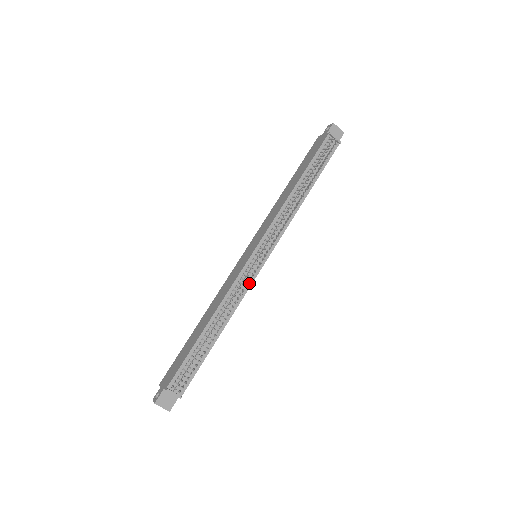
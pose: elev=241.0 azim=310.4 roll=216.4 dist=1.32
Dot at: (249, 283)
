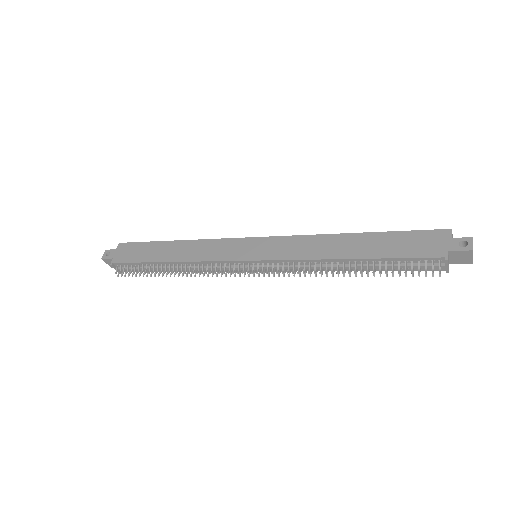
Dot at: (226, 270)
